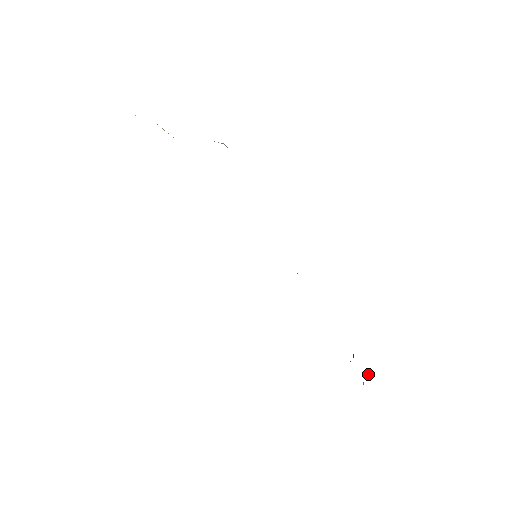
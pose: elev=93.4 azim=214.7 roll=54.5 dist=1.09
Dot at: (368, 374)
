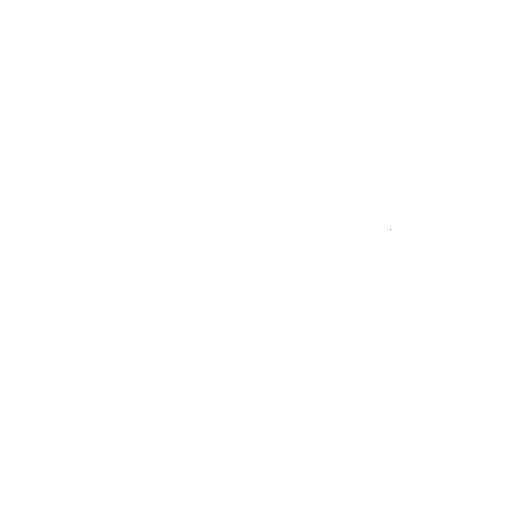
Dot at: occluded
